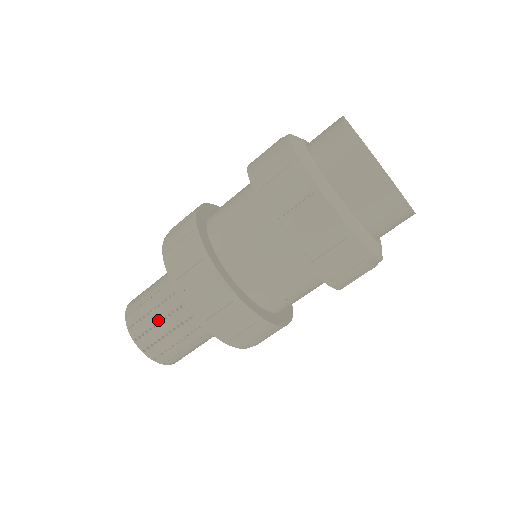
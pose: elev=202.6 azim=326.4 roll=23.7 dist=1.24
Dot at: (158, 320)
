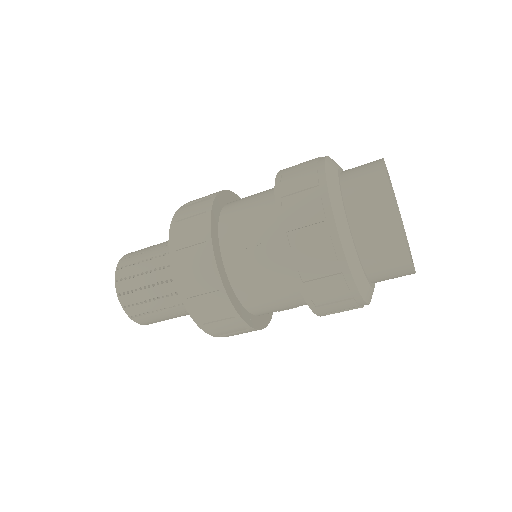
Dot at: (151, 298)
